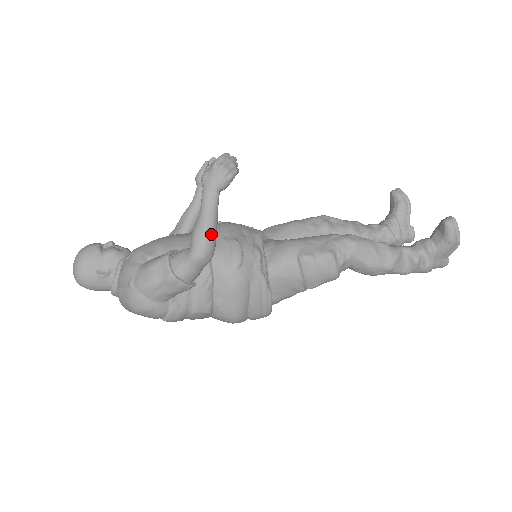
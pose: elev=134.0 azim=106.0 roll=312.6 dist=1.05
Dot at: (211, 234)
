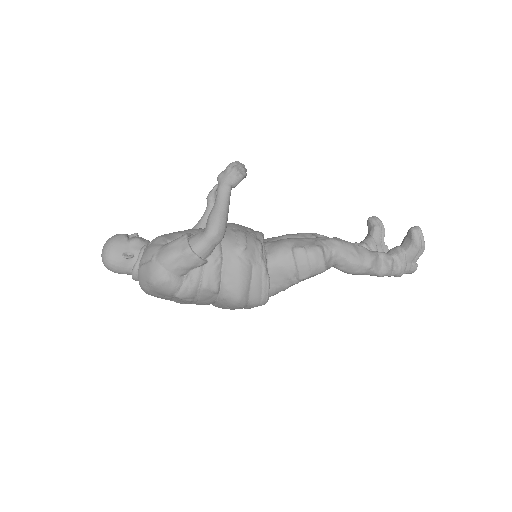
Dot at: (224, 217)
